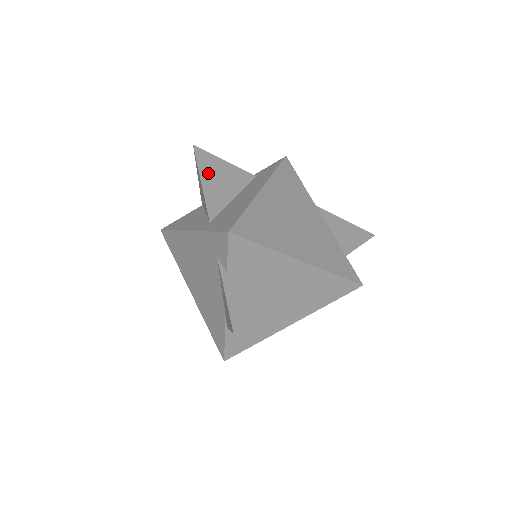
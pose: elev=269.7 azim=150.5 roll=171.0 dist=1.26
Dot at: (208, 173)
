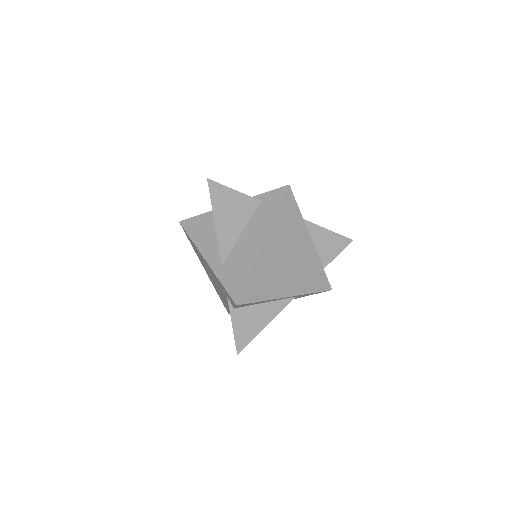
Dot at: (220, 211)
